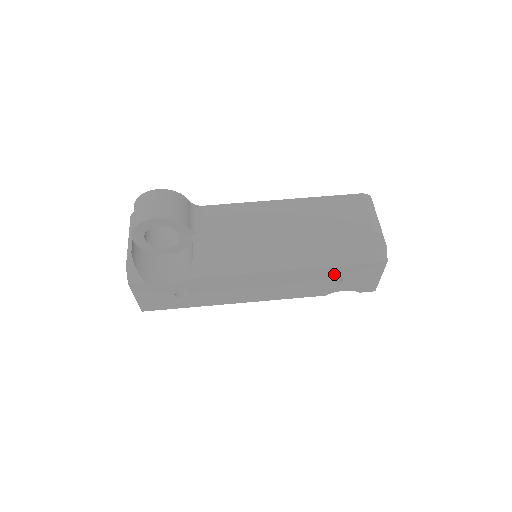
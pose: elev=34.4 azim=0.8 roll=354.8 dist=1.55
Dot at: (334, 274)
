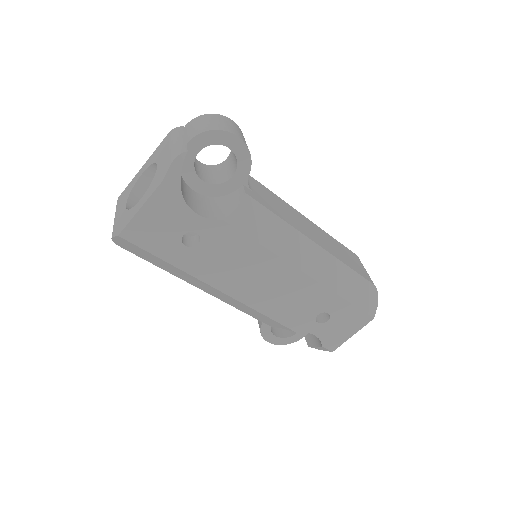
Dot at: (330, 307)
